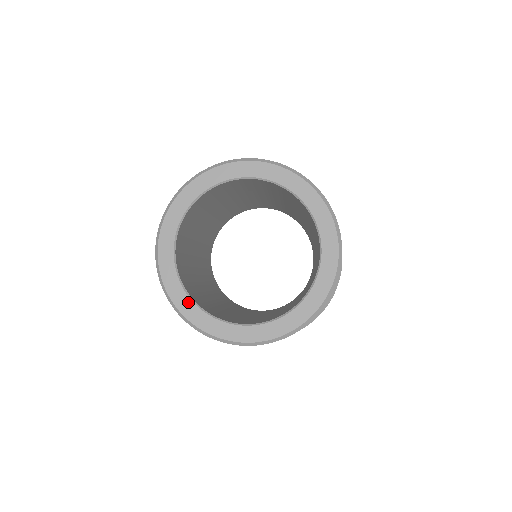
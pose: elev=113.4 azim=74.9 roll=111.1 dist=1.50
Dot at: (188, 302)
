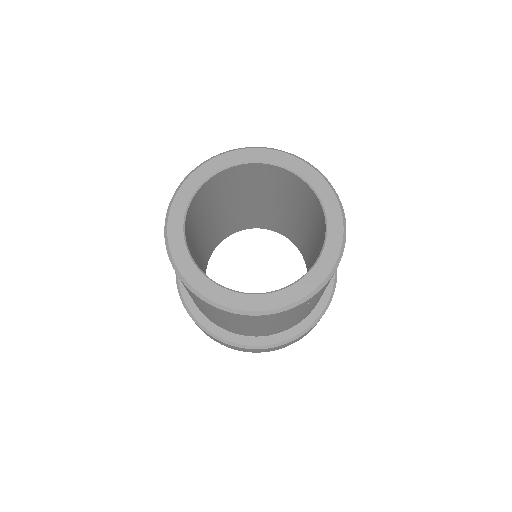
Dot at: (208, 283)
